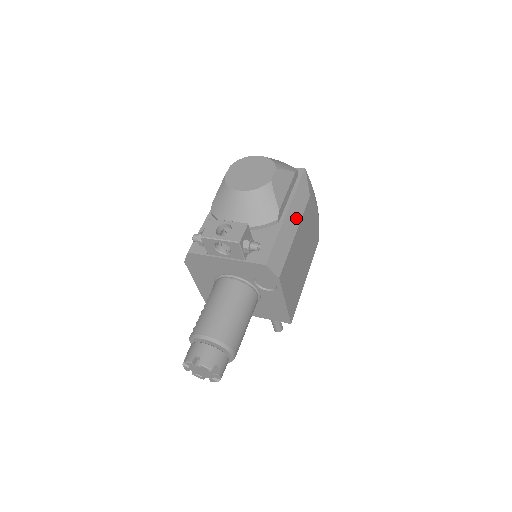
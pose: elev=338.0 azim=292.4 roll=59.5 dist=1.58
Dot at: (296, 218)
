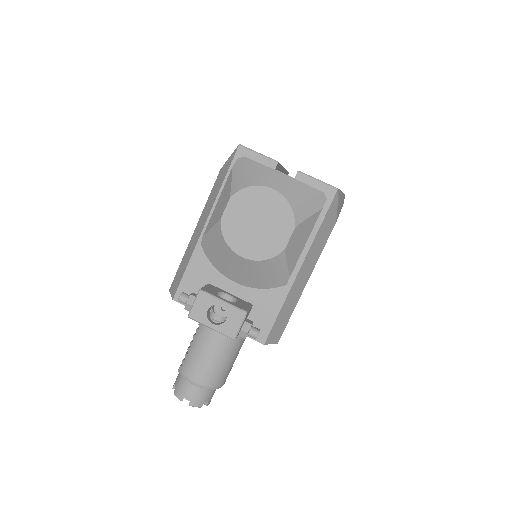
Dot at: (311, 265)
